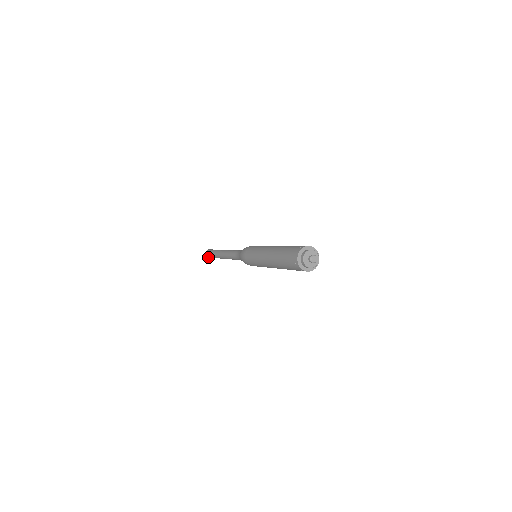
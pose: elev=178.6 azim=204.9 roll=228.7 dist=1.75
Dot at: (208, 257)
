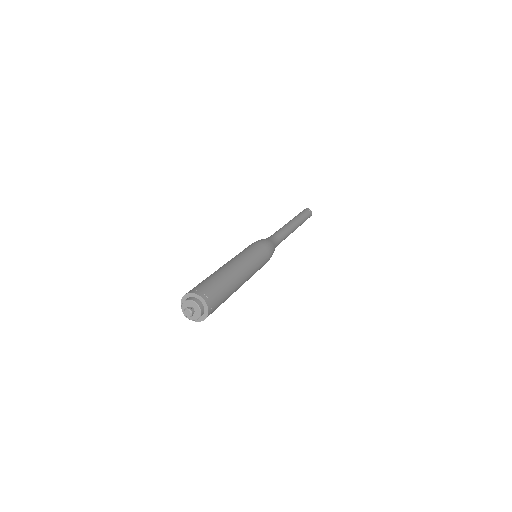
Dot at: occluded
